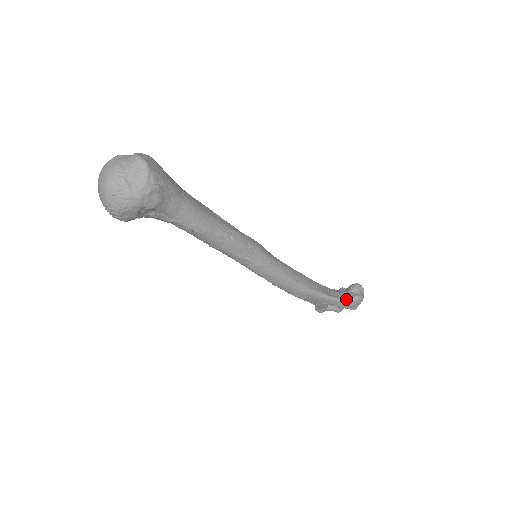
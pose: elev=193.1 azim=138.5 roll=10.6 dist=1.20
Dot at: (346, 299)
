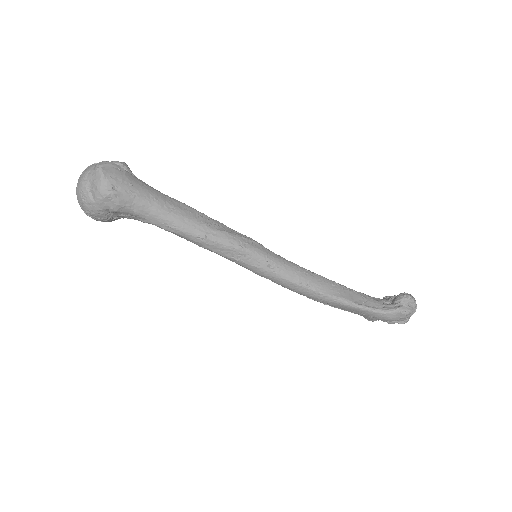
Dot at: (382, 310)
